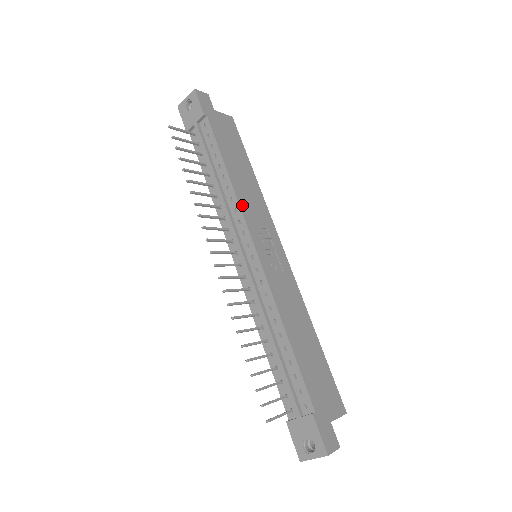
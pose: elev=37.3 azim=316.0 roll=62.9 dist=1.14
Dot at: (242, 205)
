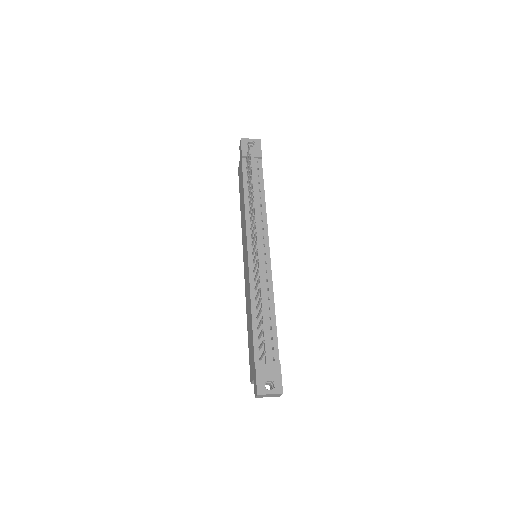
Dot at: occluded
